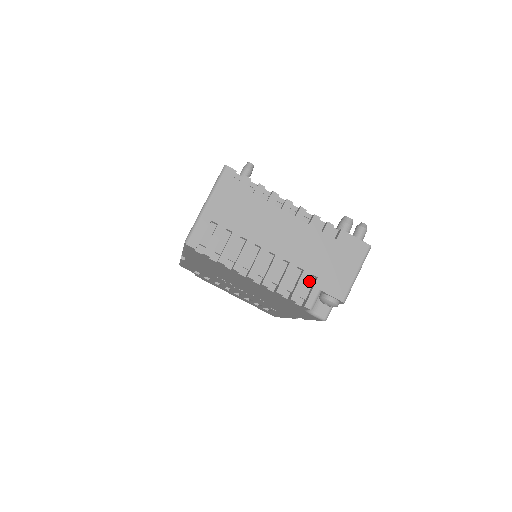
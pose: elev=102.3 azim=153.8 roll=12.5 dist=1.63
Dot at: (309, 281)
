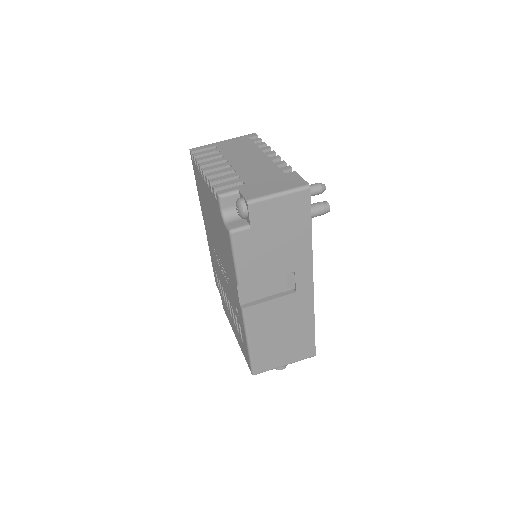
Dot at: occluded
